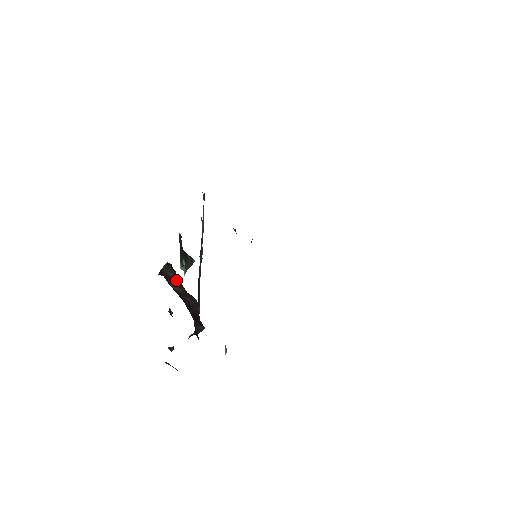
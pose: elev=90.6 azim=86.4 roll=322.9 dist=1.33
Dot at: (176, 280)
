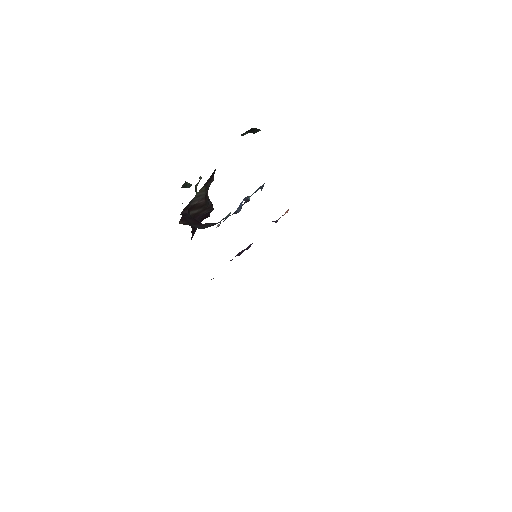
Dot at: (201, 203)
